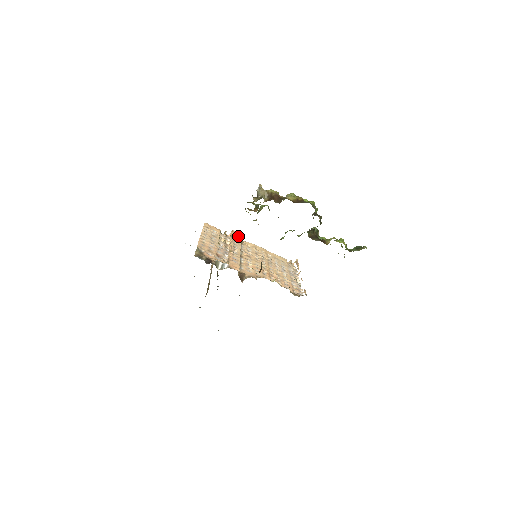
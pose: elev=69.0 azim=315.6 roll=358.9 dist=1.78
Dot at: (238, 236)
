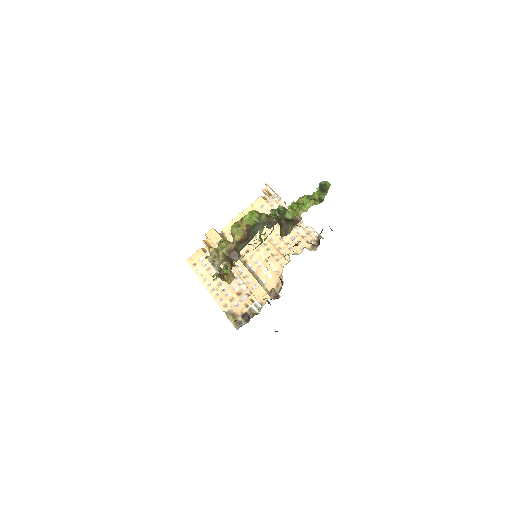
Dot at: (216, 237)
